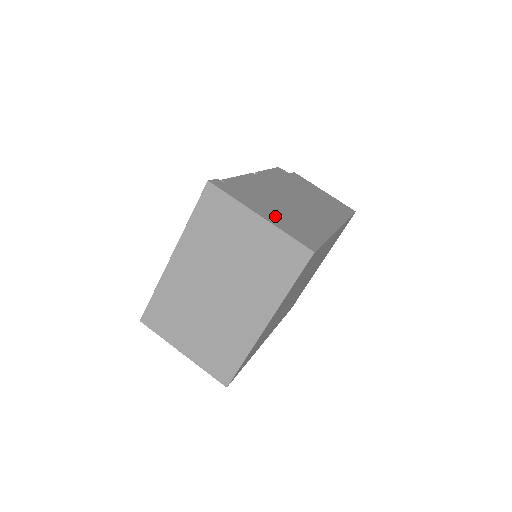
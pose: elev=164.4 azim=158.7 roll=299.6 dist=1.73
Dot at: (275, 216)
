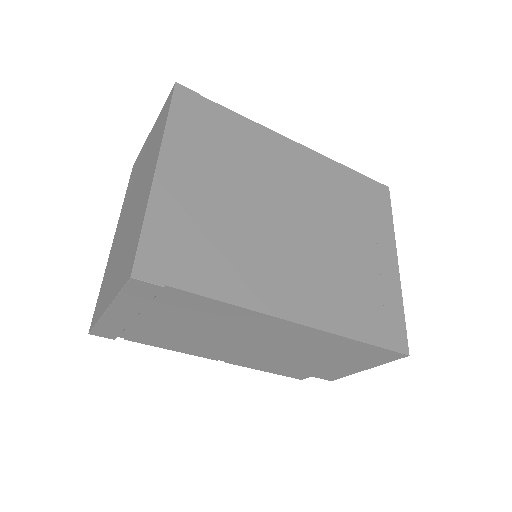
Dot at: occluded
